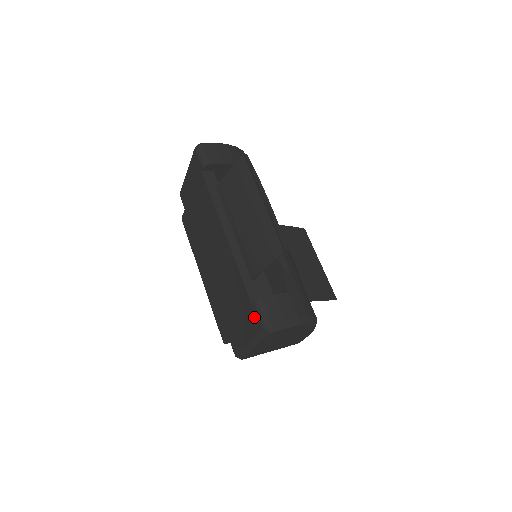
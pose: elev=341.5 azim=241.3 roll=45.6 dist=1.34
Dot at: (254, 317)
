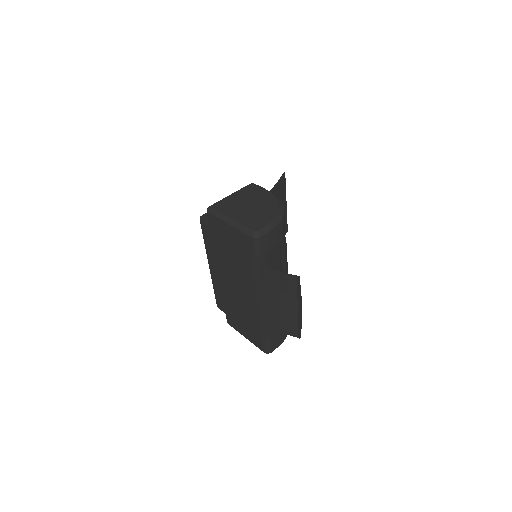
Dot at: (260, 344)
